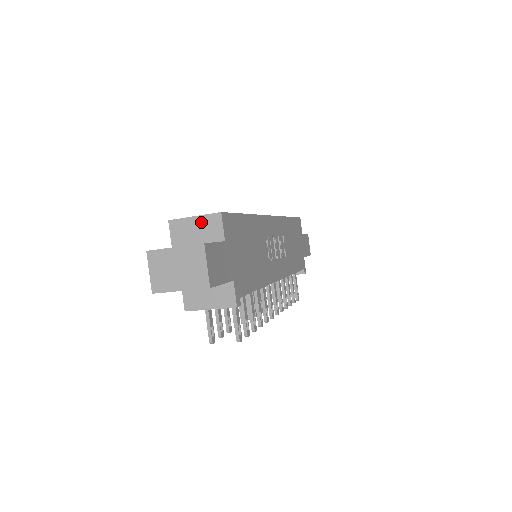
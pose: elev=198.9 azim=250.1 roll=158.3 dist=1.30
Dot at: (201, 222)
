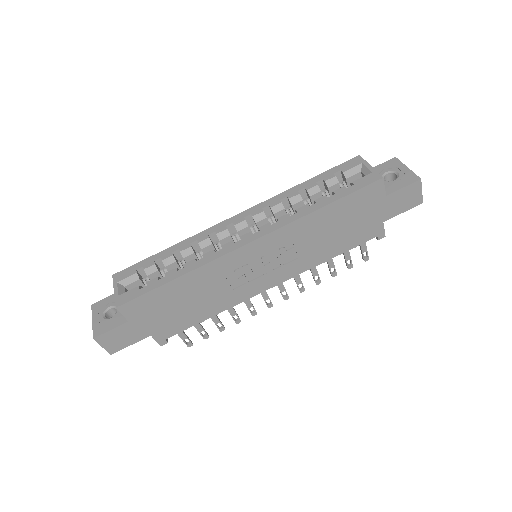
Dot at: occluded
